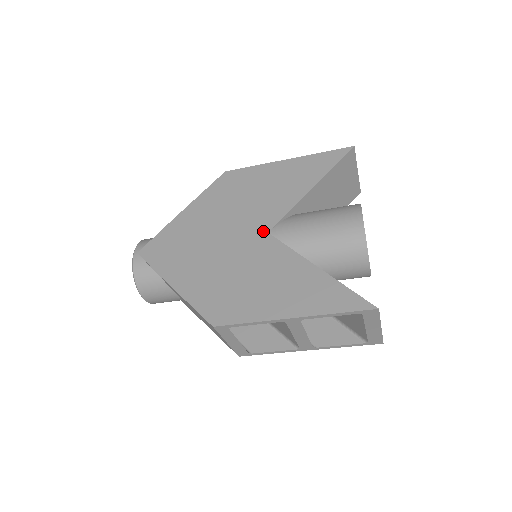
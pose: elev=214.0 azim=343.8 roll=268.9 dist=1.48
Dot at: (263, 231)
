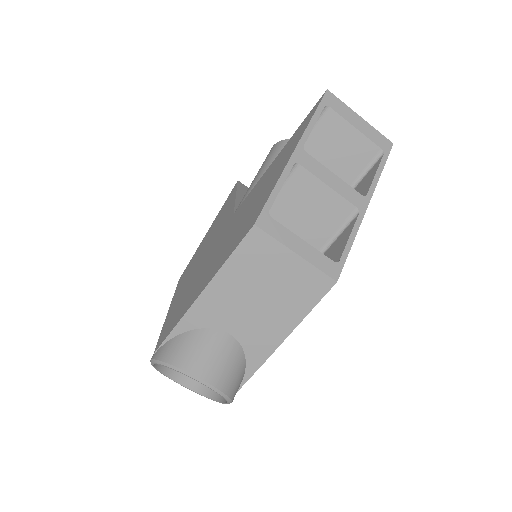
Dot at: (230, 219)
